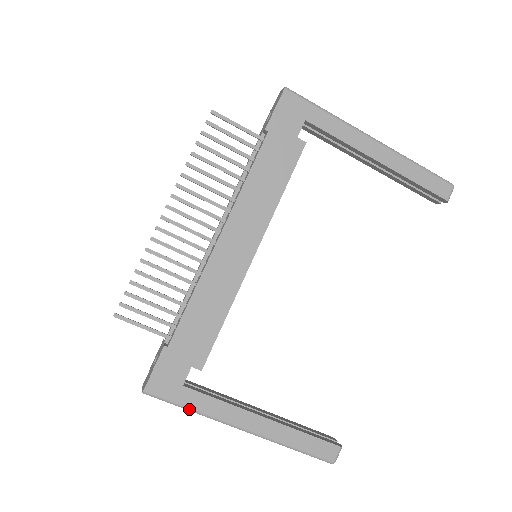
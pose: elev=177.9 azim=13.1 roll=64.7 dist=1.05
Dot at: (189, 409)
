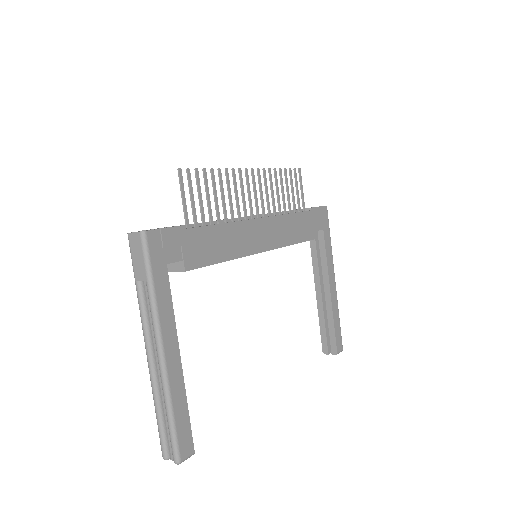
Dot at: (152, 285)
